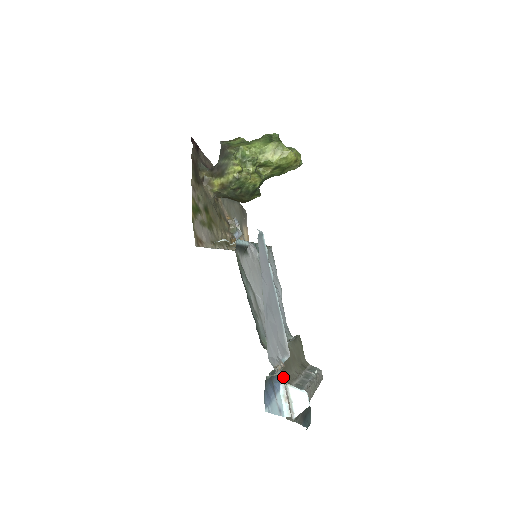
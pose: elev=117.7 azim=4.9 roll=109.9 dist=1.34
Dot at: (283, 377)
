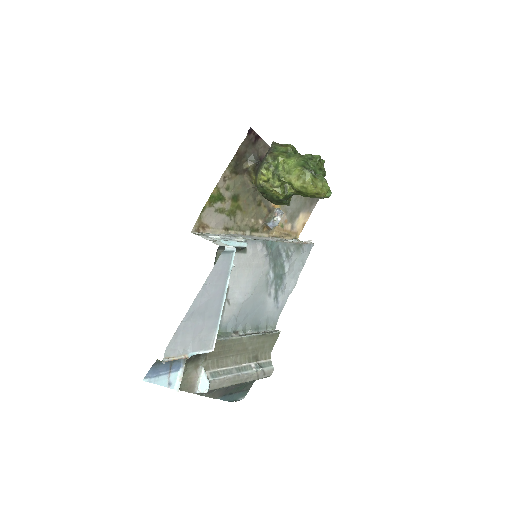
Dot at: (203, 361)
